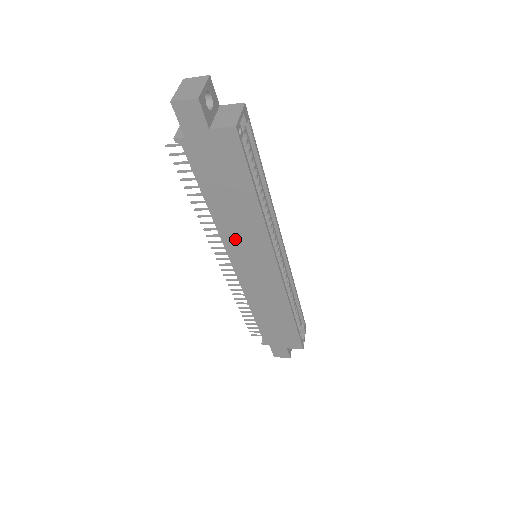
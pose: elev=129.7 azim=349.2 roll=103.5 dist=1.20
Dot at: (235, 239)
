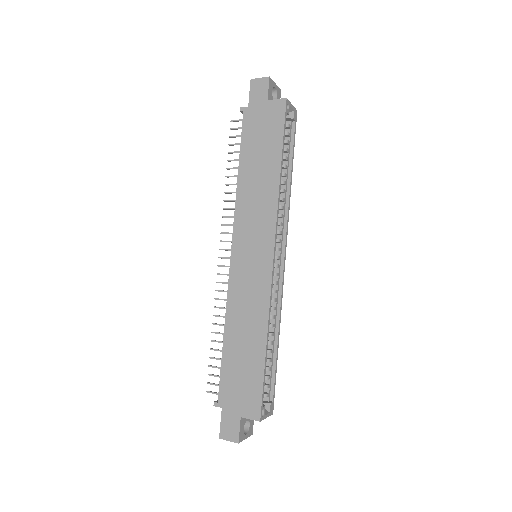
Dot at: (246, 214)
